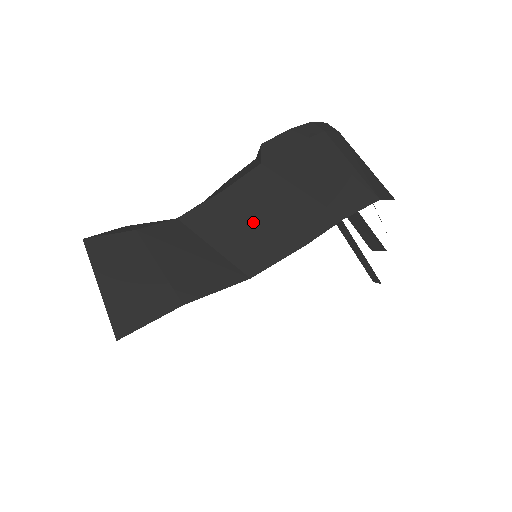
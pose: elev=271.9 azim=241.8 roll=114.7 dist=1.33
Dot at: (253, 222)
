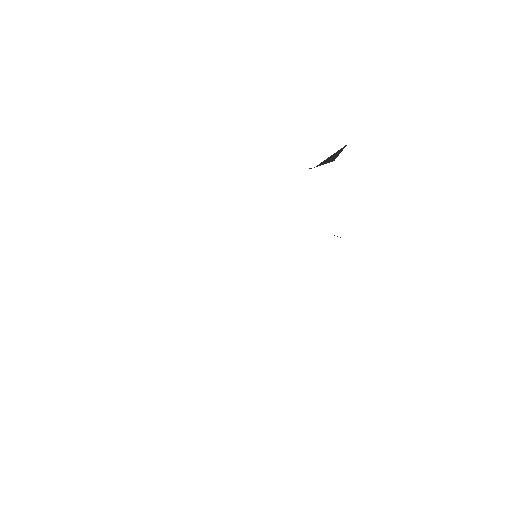
Dot at: occluded
